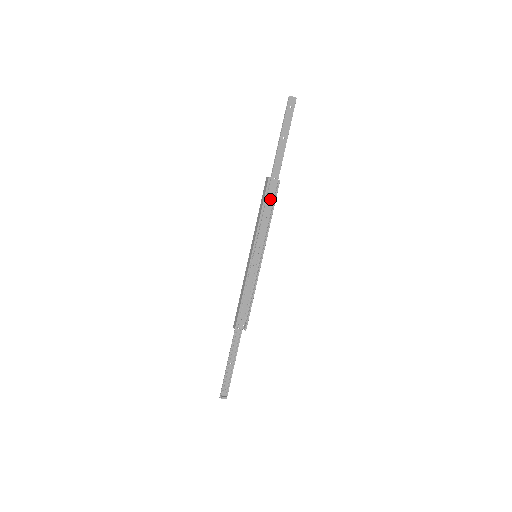
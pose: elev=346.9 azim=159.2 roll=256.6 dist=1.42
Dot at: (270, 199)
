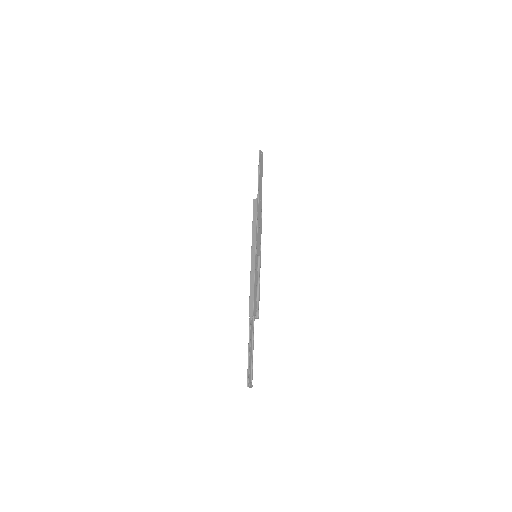
Dot at: (260, 214)
